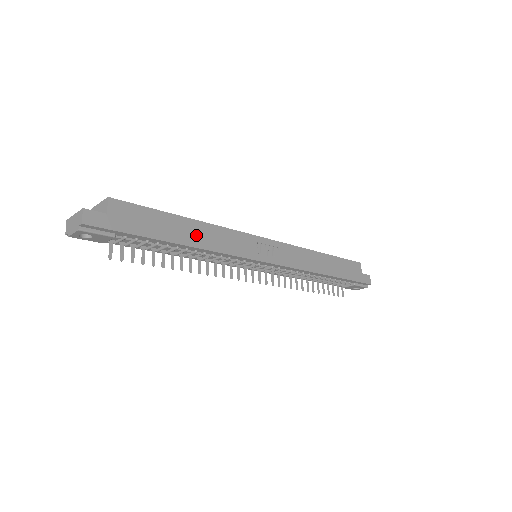
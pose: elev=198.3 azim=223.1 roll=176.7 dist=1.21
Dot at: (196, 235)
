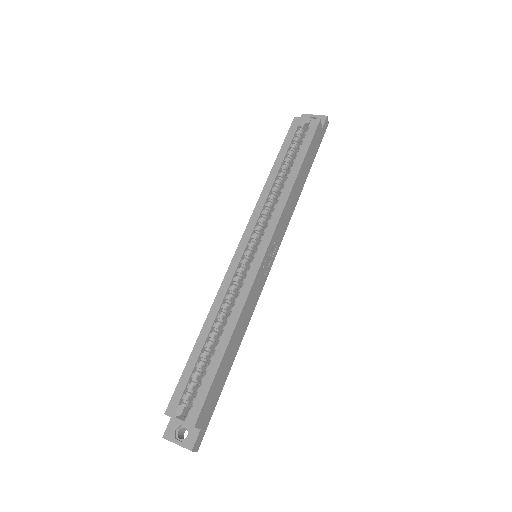
Dot at: (237, 340)
